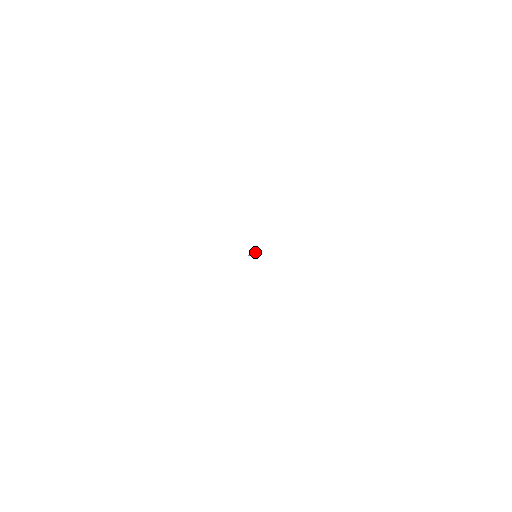
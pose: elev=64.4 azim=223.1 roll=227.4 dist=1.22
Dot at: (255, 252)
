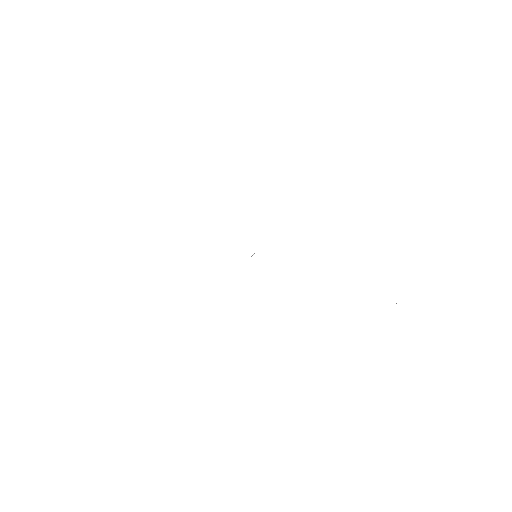
Dot at: (254, 253)
